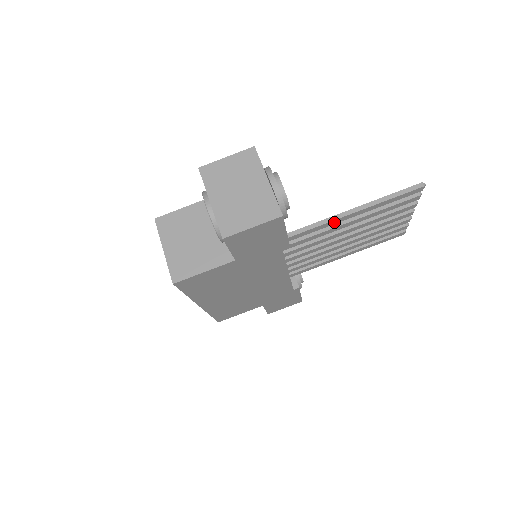
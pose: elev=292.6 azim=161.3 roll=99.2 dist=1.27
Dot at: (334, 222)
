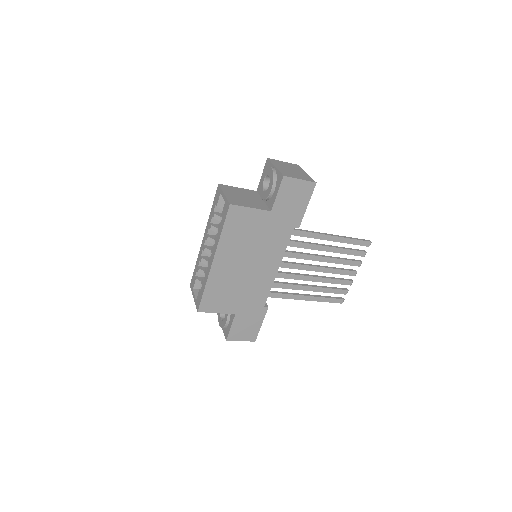
Dot at: (321, 237)
